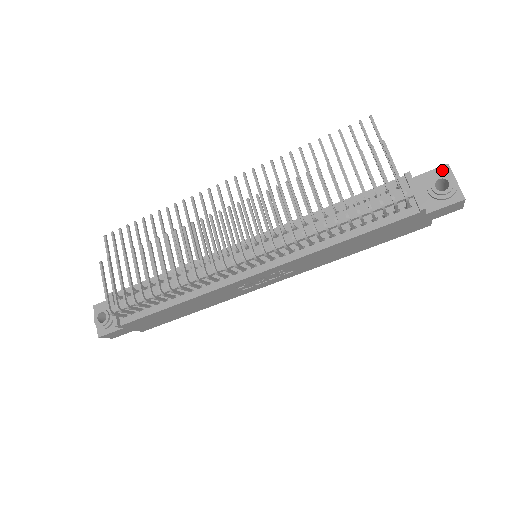
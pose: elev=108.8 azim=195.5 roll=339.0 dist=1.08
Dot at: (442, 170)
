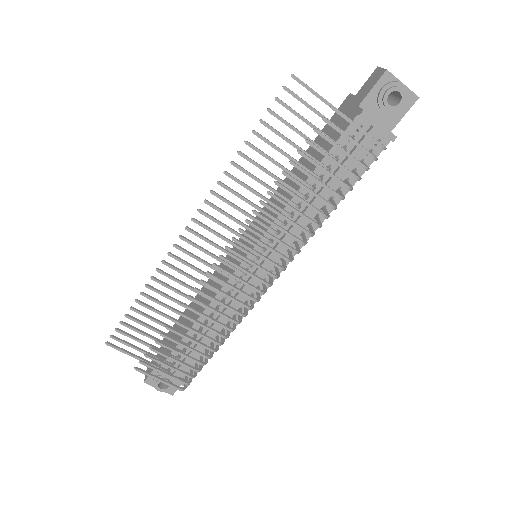
Dot at: (384, 80)
